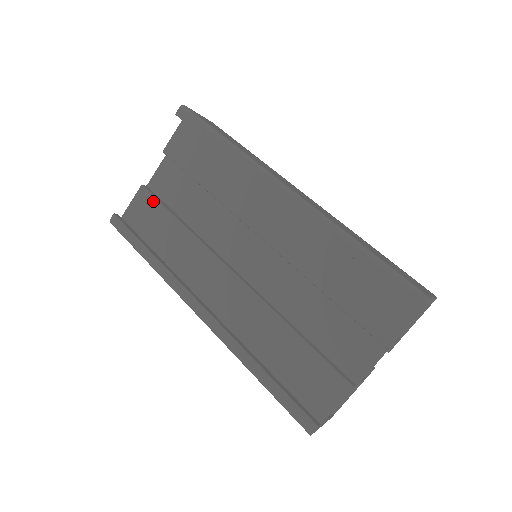
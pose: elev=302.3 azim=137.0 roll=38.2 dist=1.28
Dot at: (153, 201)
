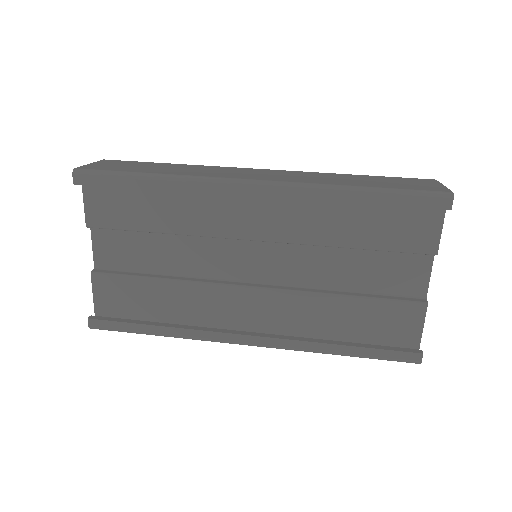
Dot at: (117, 279)
